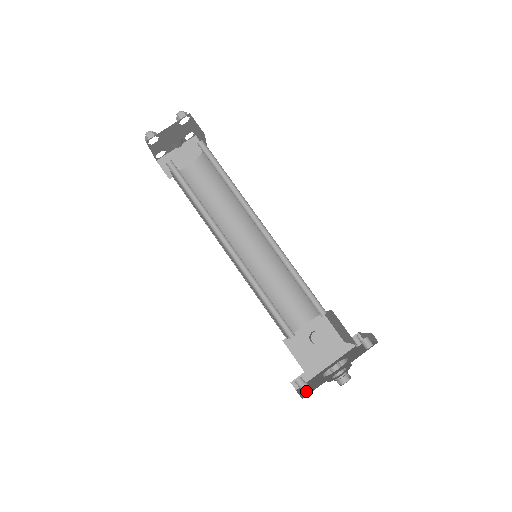
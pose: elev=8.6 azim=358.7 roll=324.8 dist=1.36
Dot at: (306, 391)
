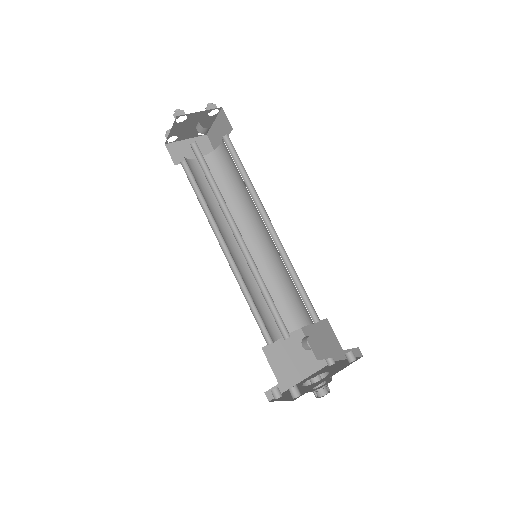
Dot at: (297, 394)
